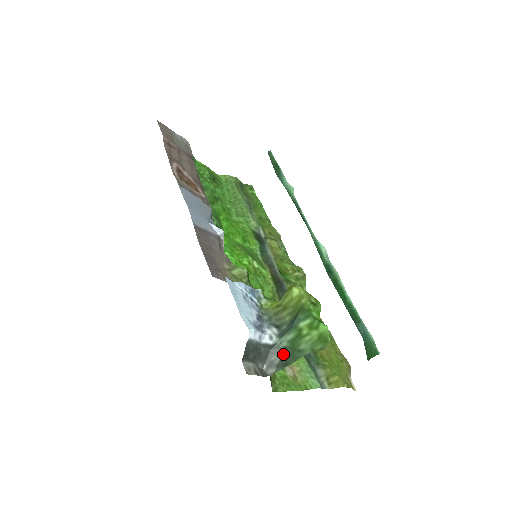
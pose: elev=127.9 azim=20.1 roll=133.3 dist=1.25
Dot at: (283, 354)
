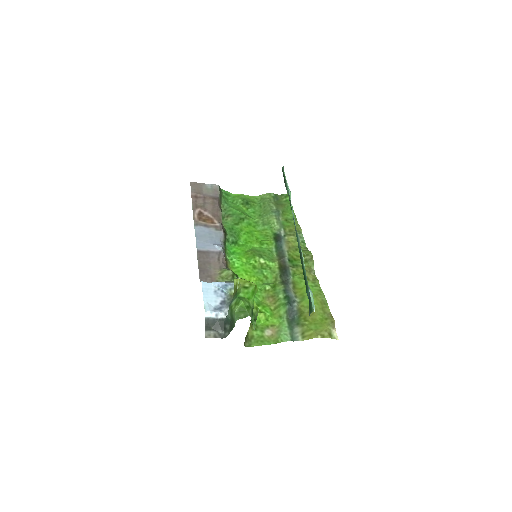
Dot at: (230, 323)
